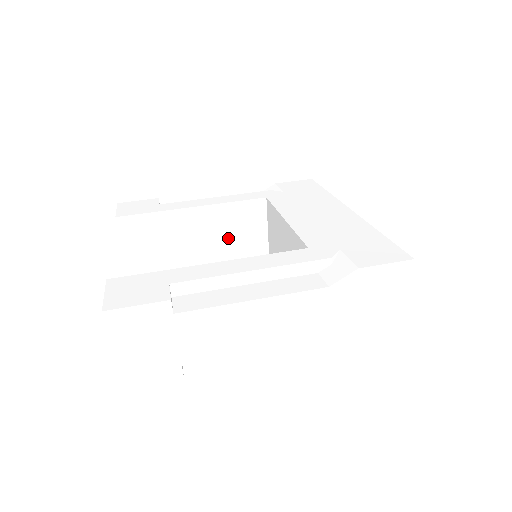
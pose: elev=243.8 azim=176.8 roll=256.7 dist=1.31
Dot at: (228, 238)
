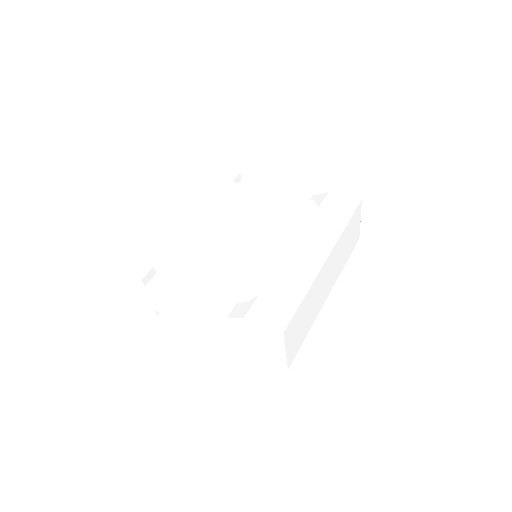
Dot at: (270, 225)
